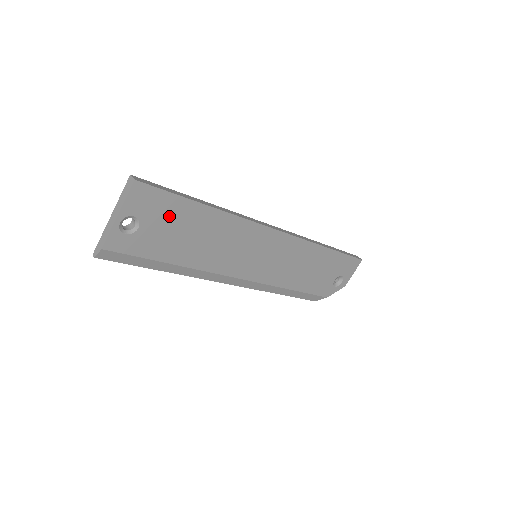
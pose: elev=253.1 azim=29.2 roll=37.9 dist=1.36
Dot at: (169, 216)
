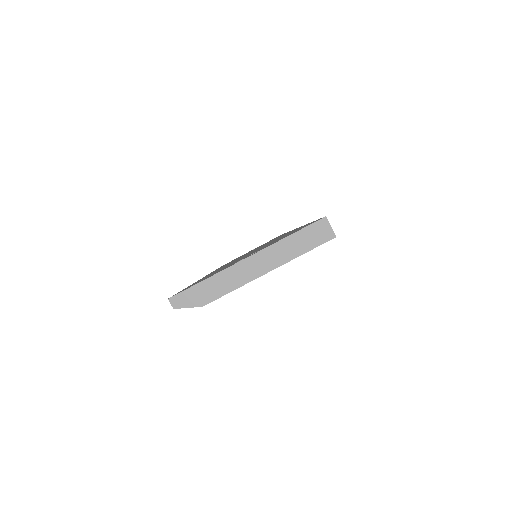
Dot at: occluded
